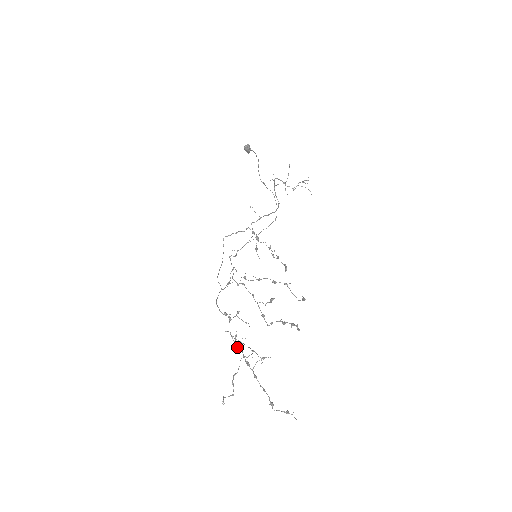
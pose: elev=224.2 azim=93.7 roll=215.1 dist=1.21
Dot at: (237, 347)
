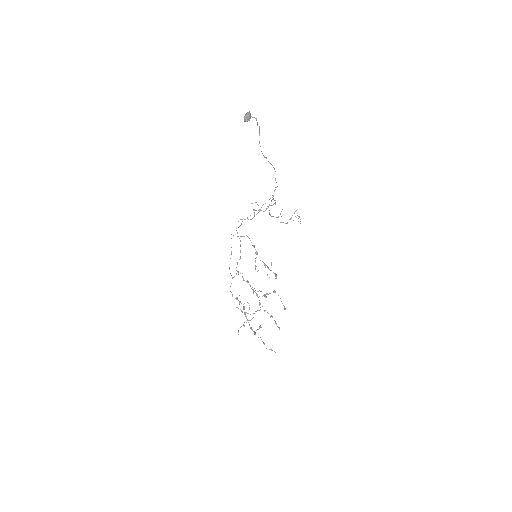
Dot at: (245, 316)
